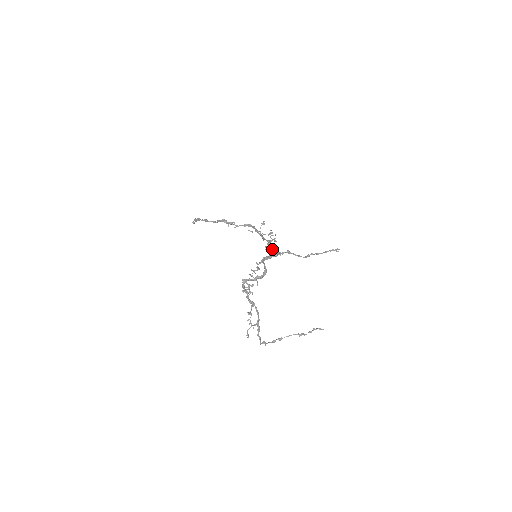
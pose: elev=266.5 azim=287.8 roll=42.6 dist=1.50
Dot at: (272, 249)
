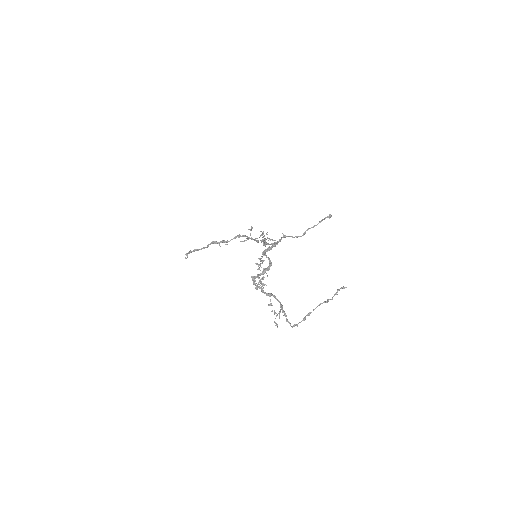
Dot at: occluded
